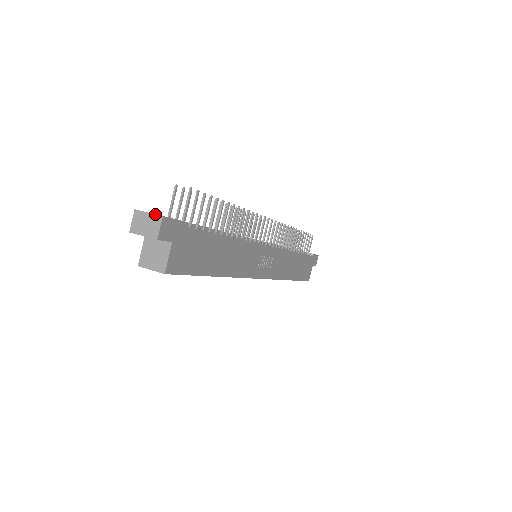
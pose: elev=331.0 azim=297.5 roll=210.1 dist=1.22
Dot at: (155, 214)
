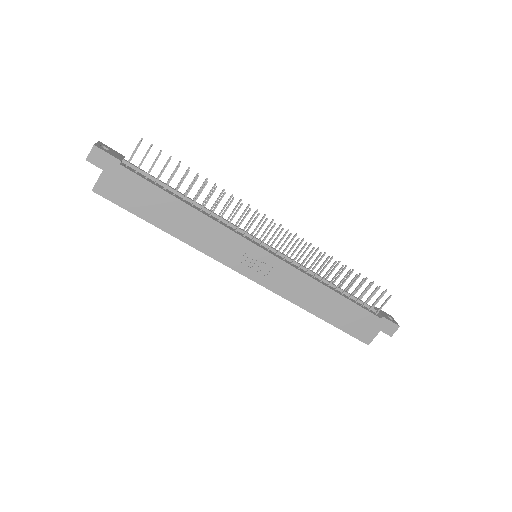
Dot at: (95, 144)
